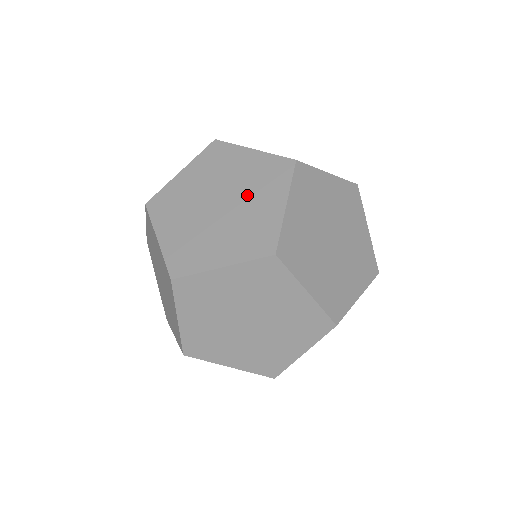
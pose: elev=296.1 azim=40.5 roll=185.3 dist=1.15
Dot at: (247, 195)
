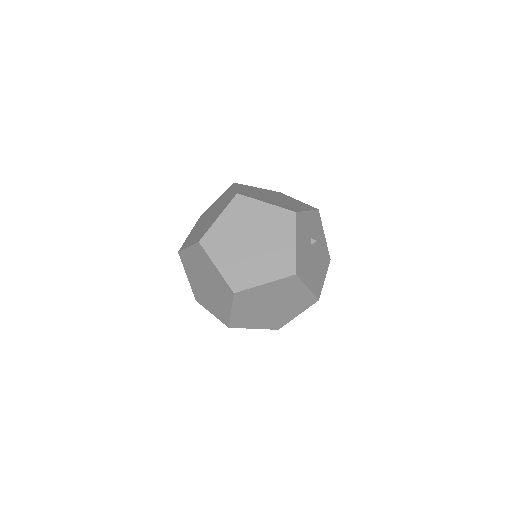
Dot at: (219, 204)
